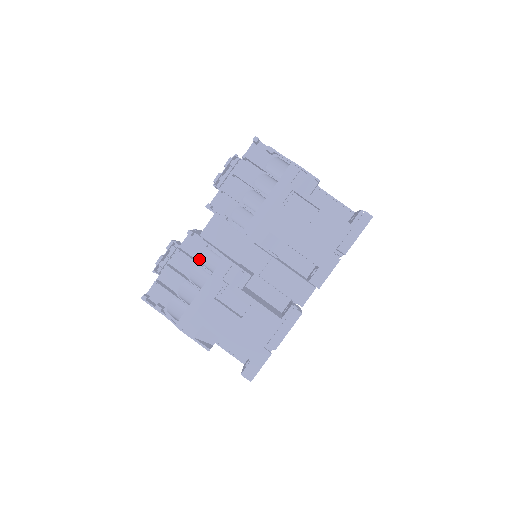
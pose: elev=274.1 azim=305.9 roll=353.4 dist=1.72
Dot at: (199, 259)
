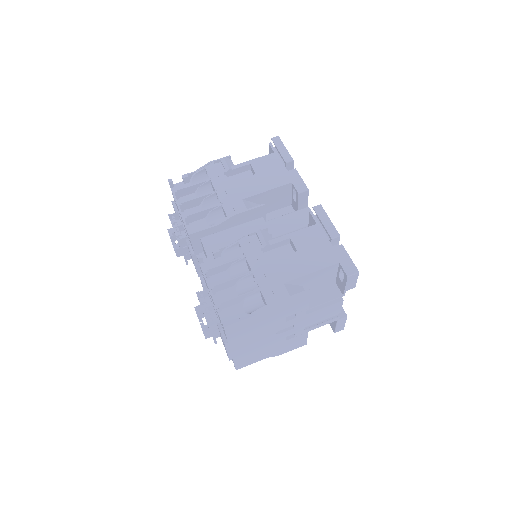
Dot at: (226, 267)
